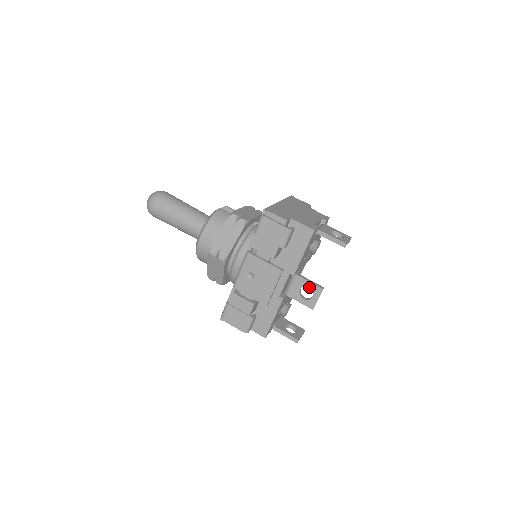
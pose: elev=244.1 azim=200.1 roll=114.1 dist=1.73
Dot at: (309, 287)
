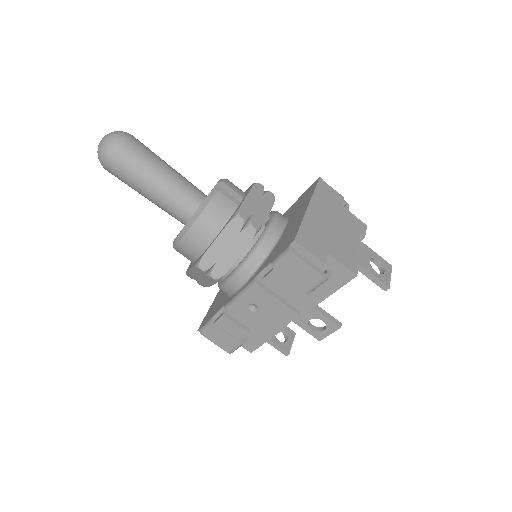
Dot at: (323, 321)
